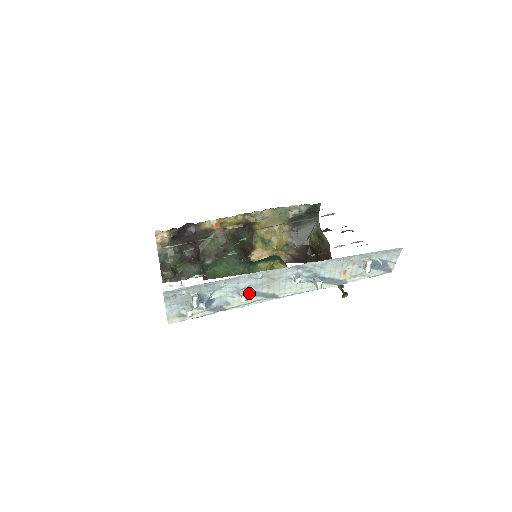
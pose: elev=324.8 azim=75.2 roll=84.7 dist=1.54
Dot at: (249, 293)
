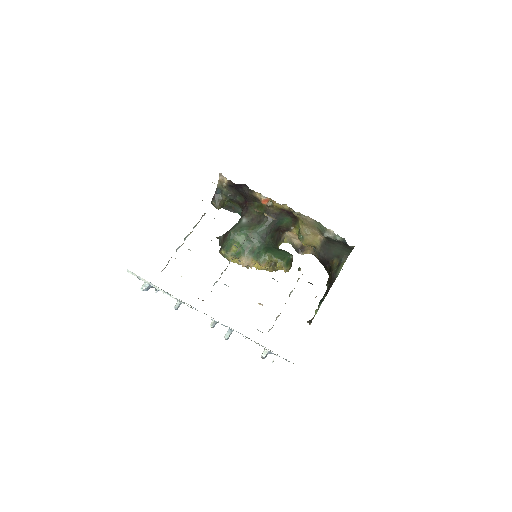
Dot at: occluded
